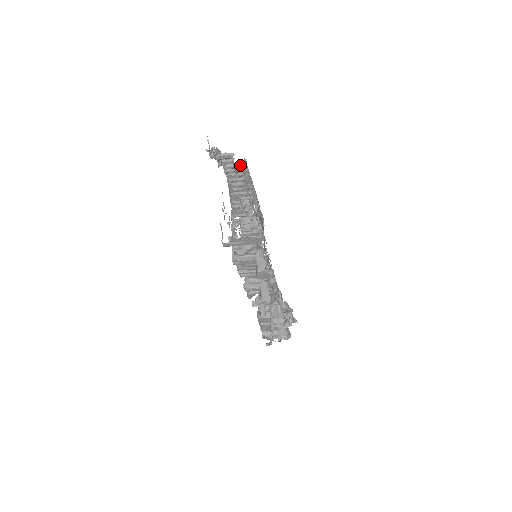
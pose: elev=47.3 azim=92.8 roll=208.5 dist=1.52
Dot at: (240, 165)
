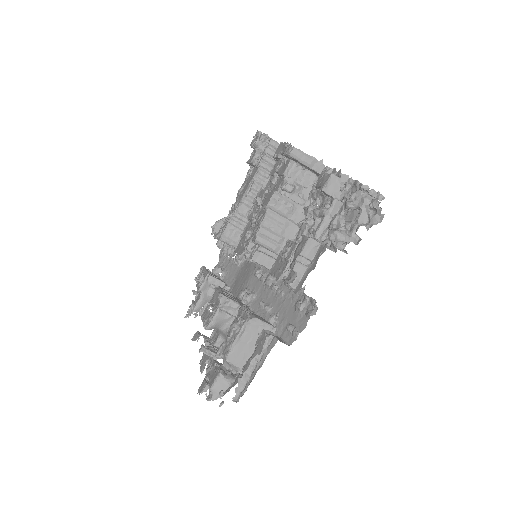
Dot at: occluded
